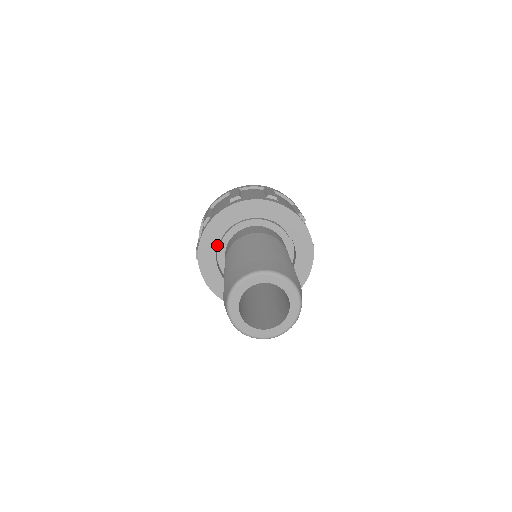
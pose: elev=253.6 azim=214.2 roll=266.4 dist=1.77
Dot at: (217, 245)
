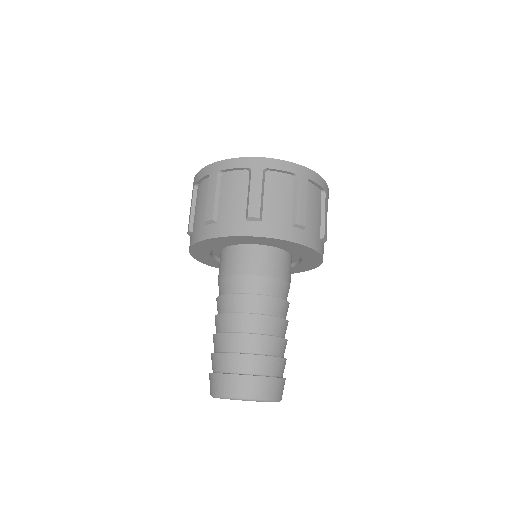
Dot at: (210, 255)
